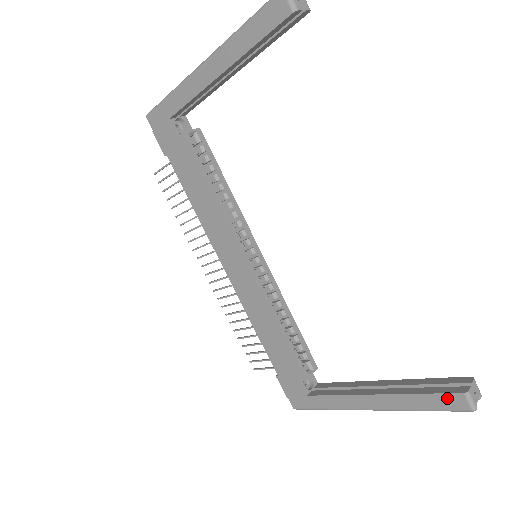
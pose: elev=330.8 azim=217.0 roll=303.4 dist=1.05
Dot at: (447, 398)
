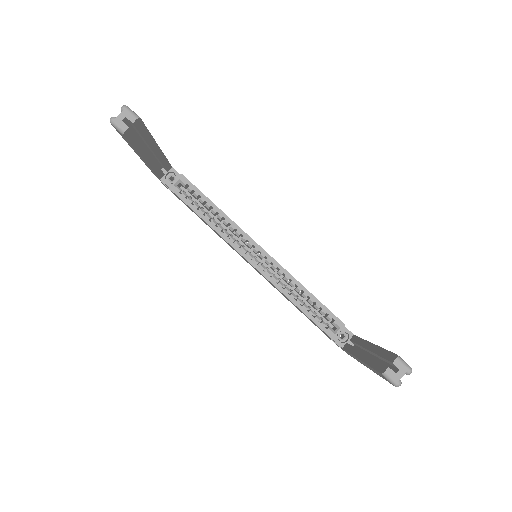
Dot at: (380, 374)
